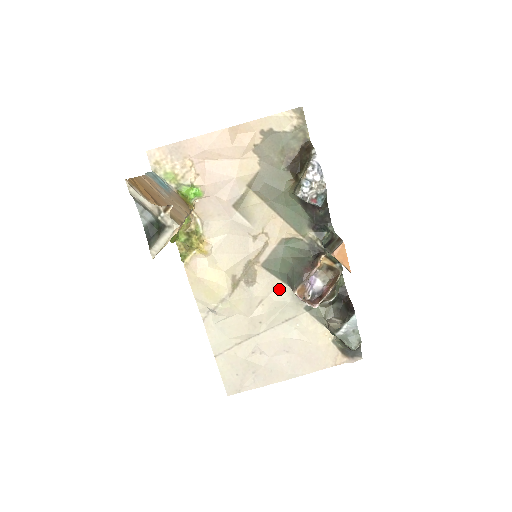
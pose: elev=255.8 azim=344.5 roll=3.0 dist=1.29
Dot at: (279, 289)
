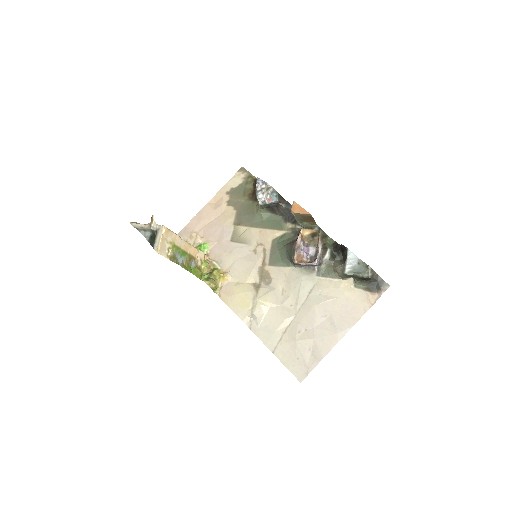
Dot at: (290, 273)
